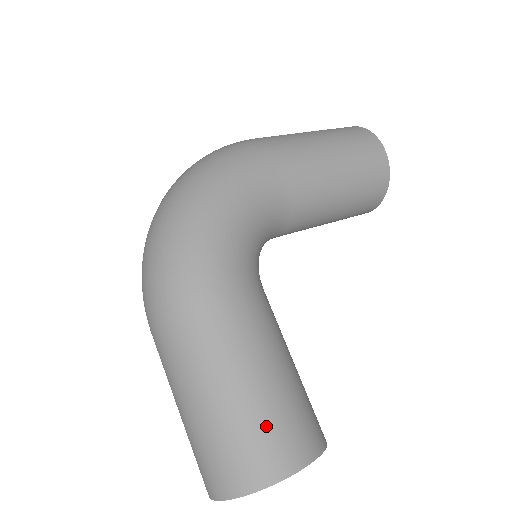
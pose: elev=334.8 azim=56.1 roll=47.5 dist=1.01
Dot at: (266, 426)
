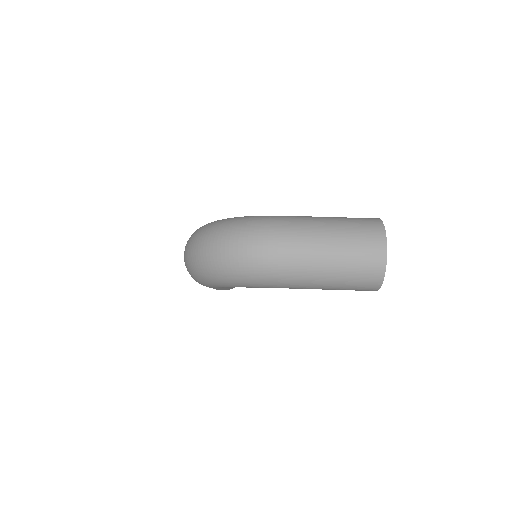
Dot at: occluded
